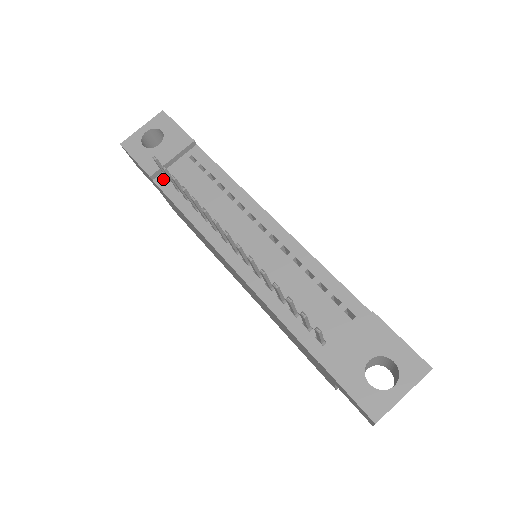
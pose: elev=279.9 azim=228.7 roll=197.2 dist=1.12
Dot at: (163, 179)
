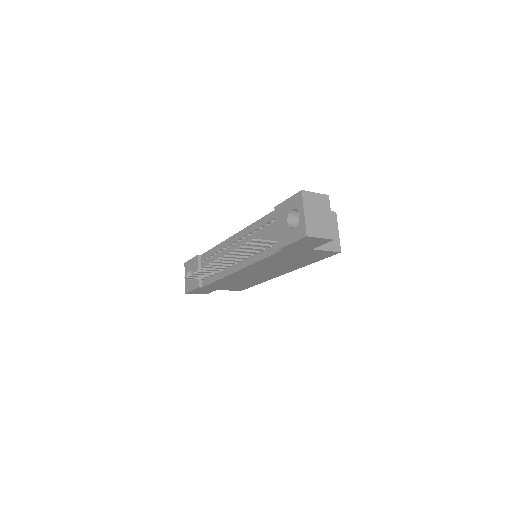
Dot at: (204, 282)
